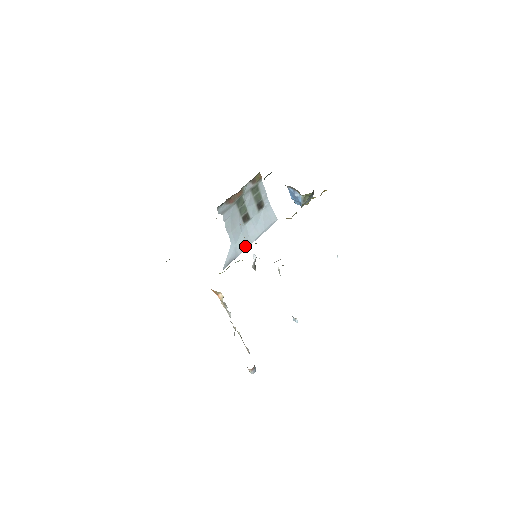
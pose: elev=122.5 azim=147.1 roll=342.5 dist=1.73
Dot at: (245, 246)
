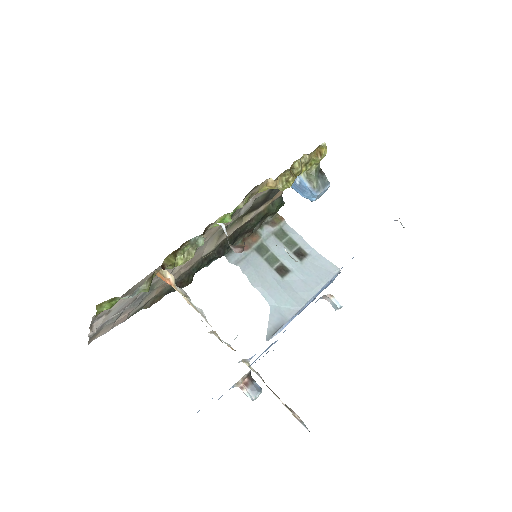
Dot at: (295, 307)
